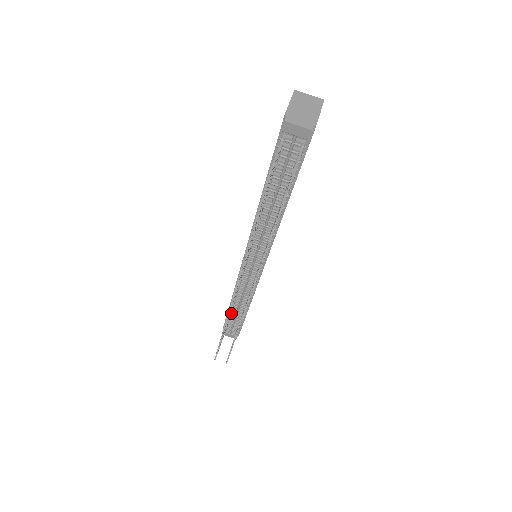
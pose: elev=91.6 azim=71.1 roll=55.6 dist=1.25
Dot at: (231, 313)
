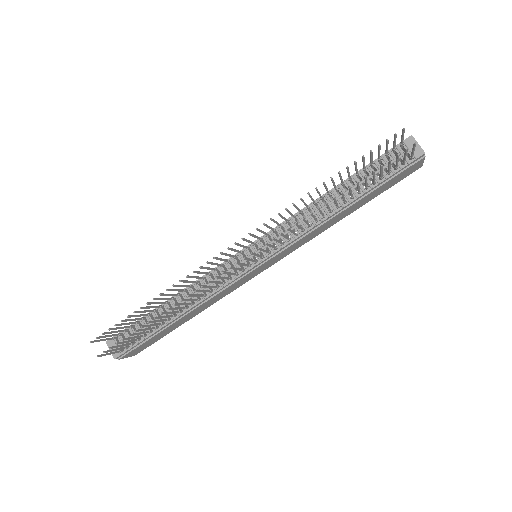
Dot at: (156, 312)
